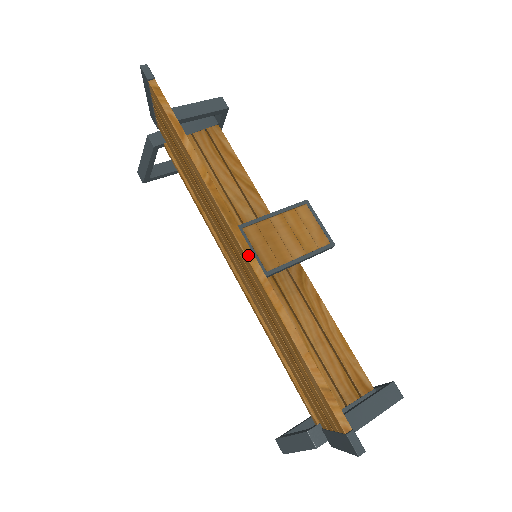
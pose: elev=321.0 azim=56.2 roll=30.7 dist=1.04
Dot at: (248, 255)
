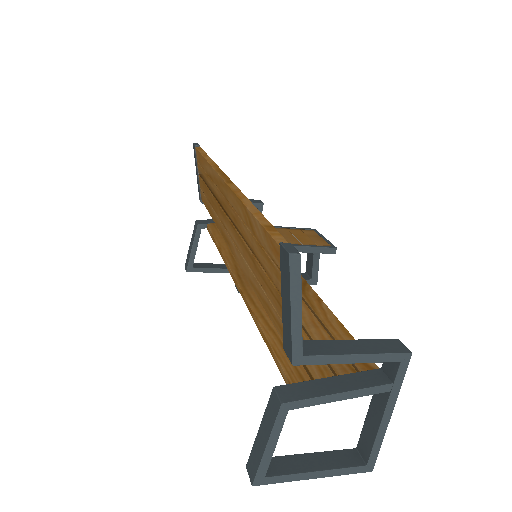
Dot at: (228, 182)
